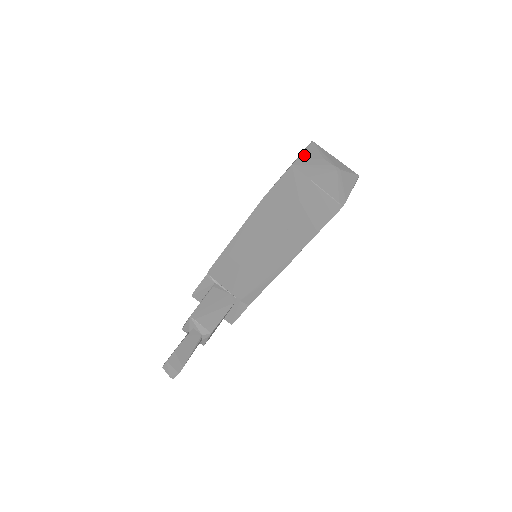
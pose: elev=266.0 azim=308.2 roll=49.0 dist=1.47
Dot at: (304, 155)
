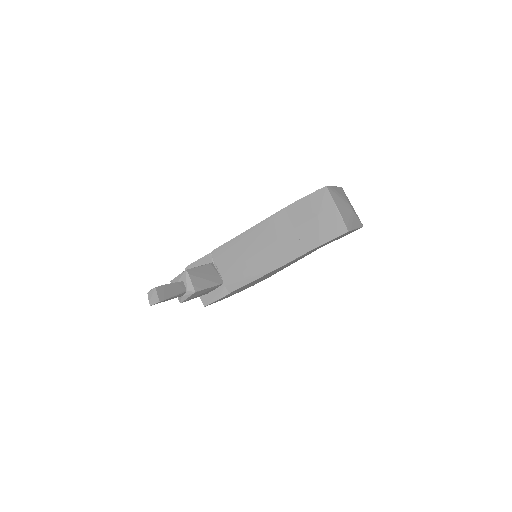
Dot at: (335, 188)
